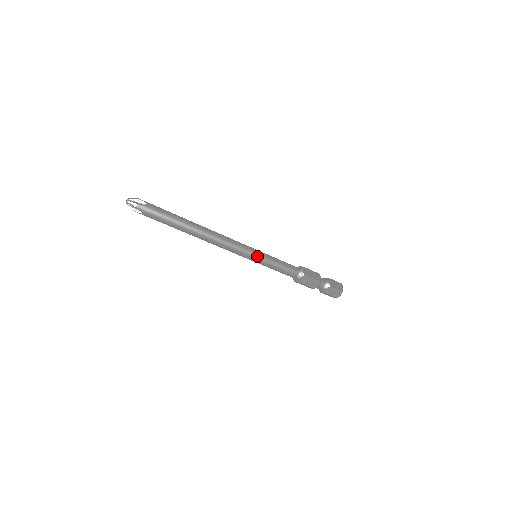
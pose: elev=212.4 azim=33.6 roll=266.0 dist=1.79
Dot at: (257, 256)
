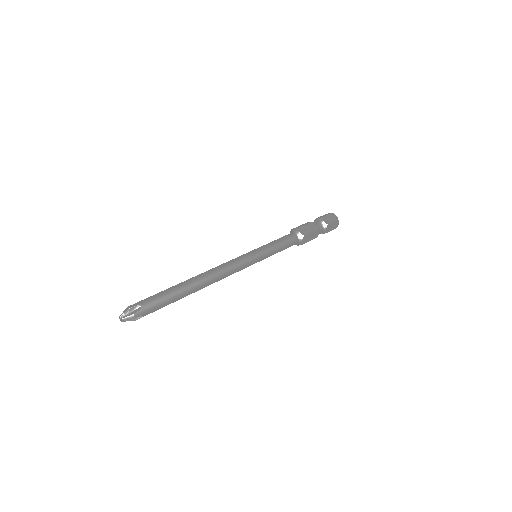
Dot at: (258, 257)
